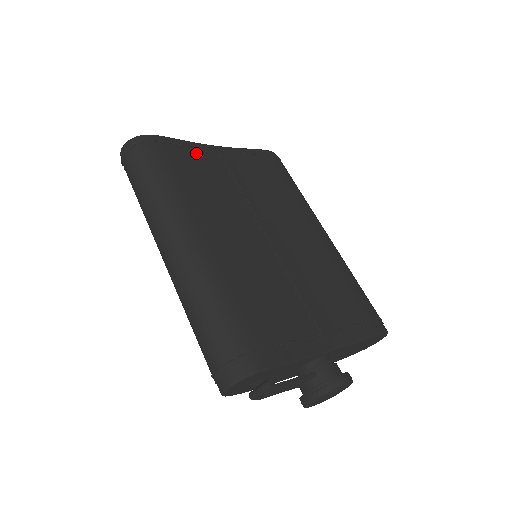
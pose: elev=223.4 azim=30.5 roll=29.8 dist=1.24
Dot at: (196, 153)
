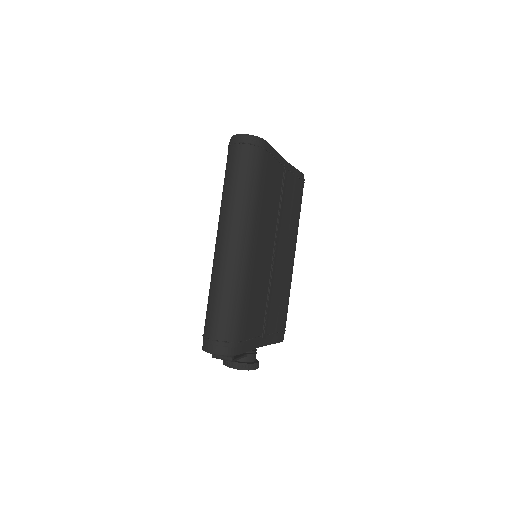
Dot at: (276, 167)
